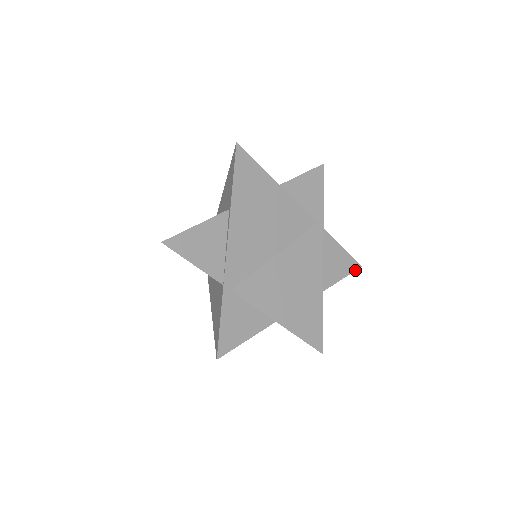
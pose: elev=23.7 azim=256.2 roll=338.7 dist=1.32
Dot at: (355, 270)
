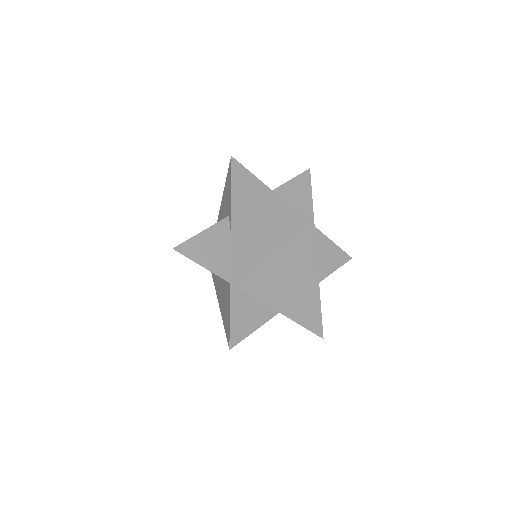
Dot at: (346, 262)
